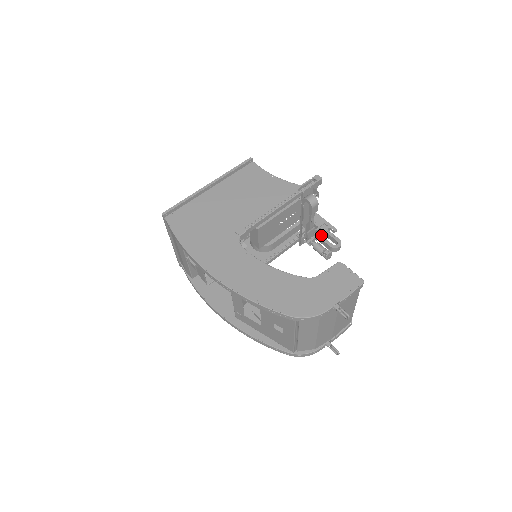
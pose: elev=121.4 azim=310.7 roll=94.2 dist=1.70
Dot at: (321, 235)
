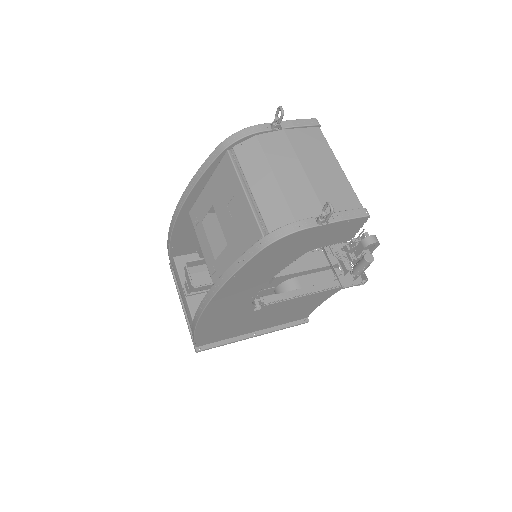
Dot at: occluded
